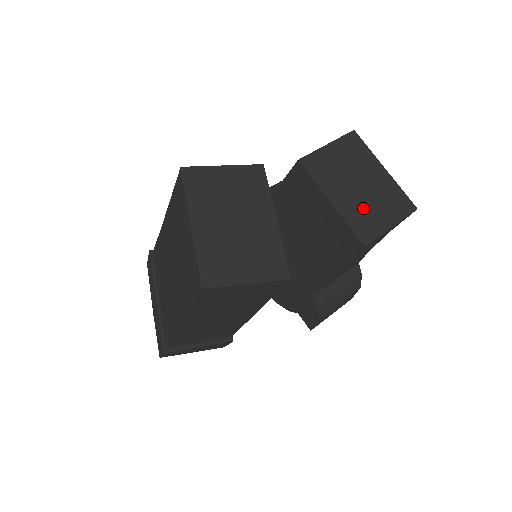
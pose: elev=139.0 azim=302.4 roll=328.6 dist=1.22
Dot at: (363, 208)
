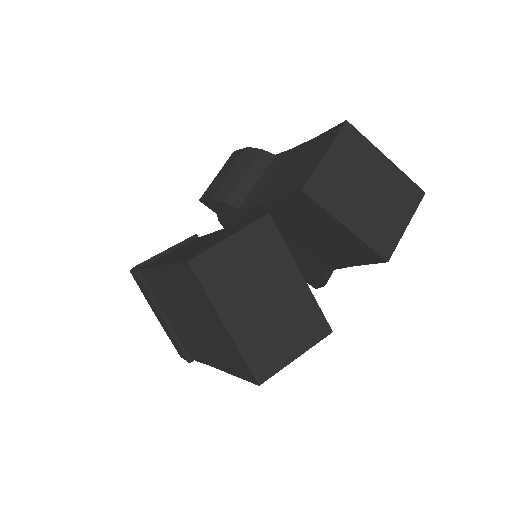
Dot at: (377, 218)
